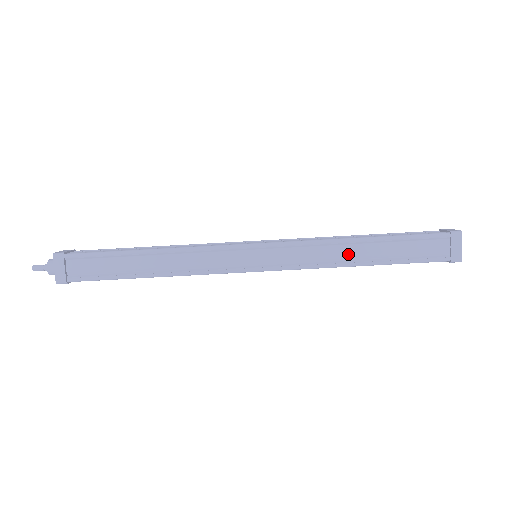
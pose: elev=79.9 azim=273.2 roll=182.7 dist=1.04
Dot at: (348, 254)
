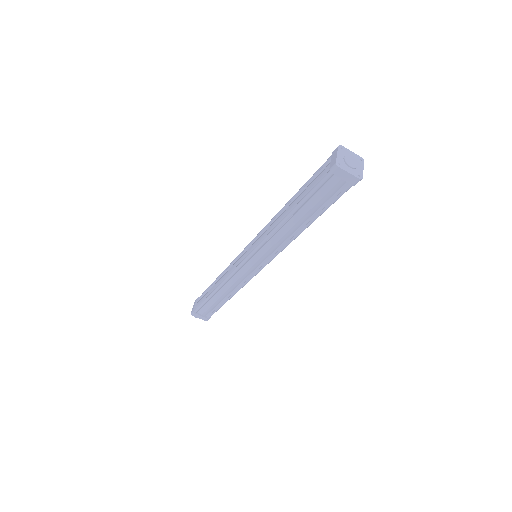
Dot at: (290, 230)
